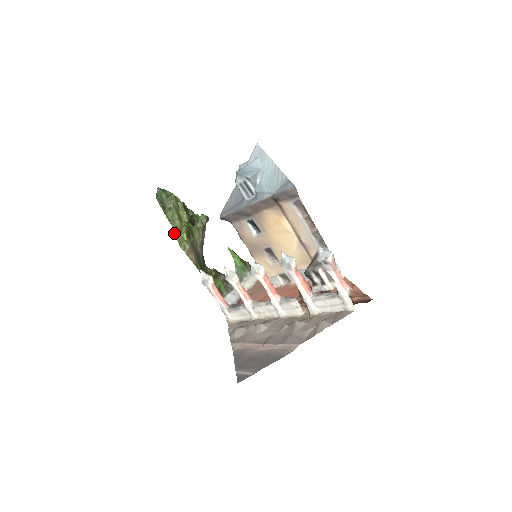
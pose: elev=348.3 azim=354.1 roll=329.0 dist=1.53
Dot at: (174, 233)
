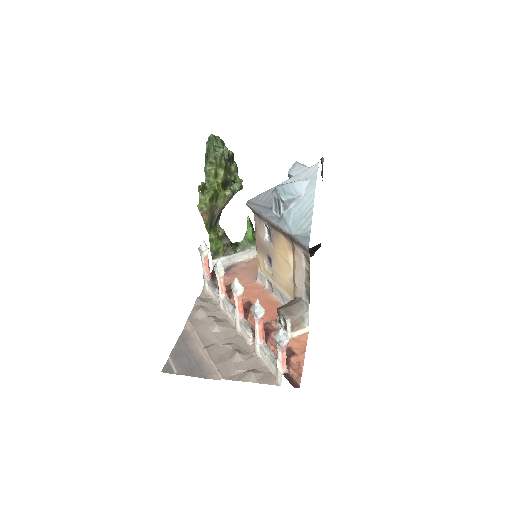
Dot at: occluded
